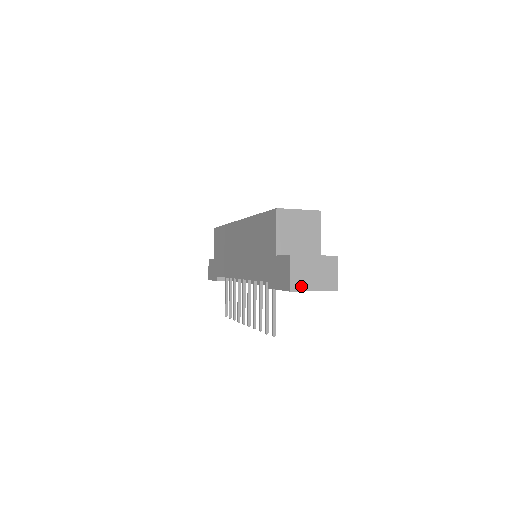
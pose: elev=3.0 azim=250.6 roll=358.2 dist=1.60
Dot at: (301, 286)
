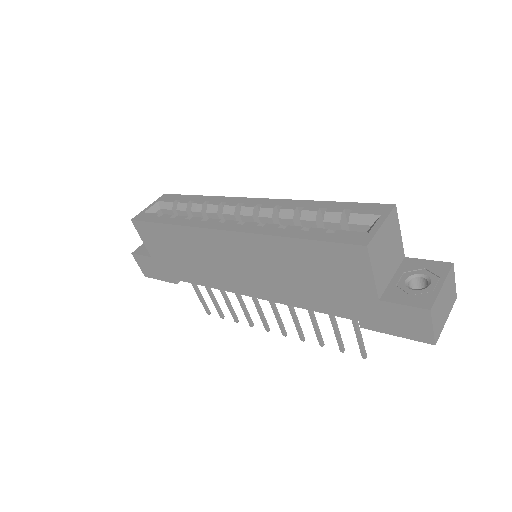
Dot at: (440, 329)
